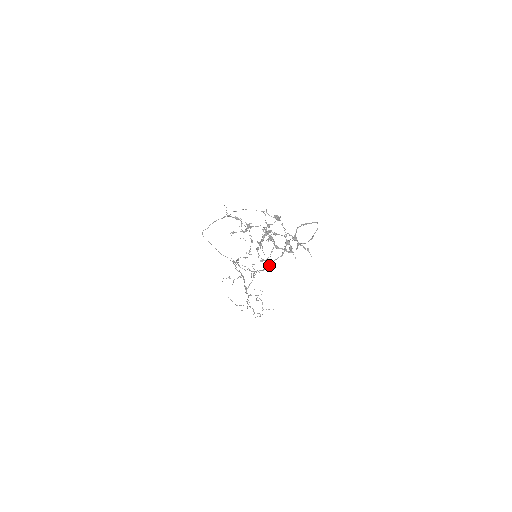
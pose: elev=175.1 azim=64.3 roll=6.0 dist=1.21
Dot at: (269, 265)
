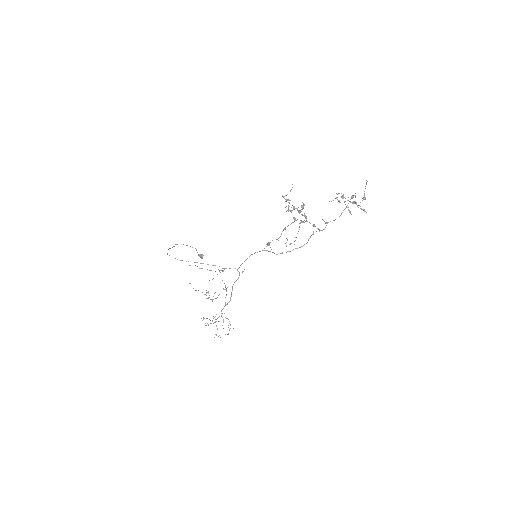
Dot at: occluded
